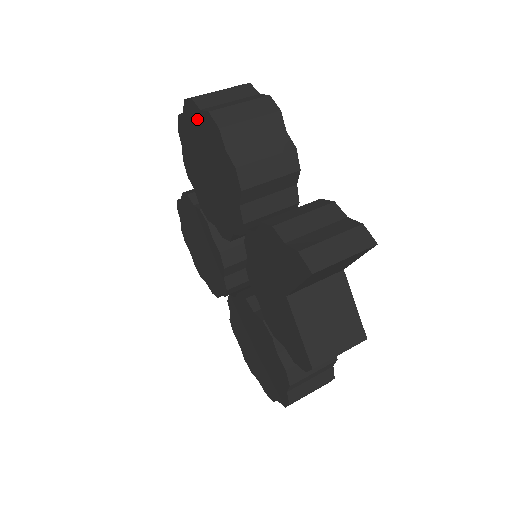
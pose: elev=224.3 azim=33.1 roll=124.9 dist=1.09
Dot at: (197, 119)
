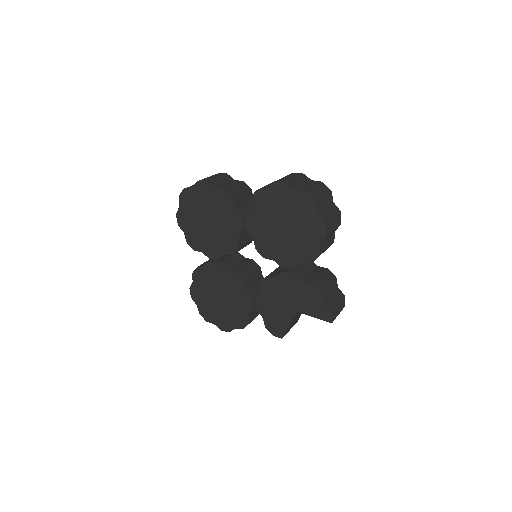
Dot at: (309, 210)
